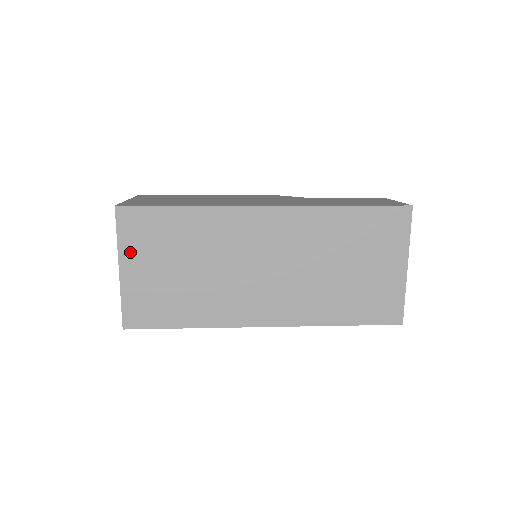
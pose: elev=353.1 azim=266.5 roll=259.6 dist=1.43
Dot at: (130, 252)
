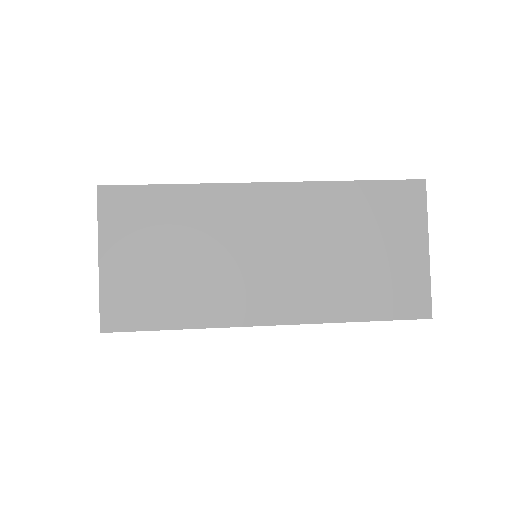
Dot at: (112, 238)
